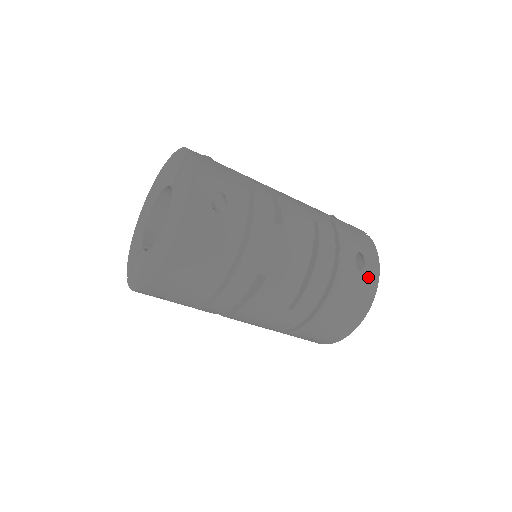
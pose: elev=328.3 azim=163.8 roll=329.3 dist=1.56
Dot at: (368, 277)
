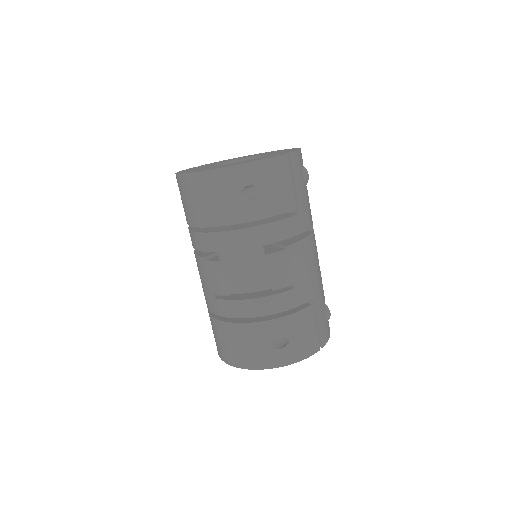
Dot at: (271, 356)
